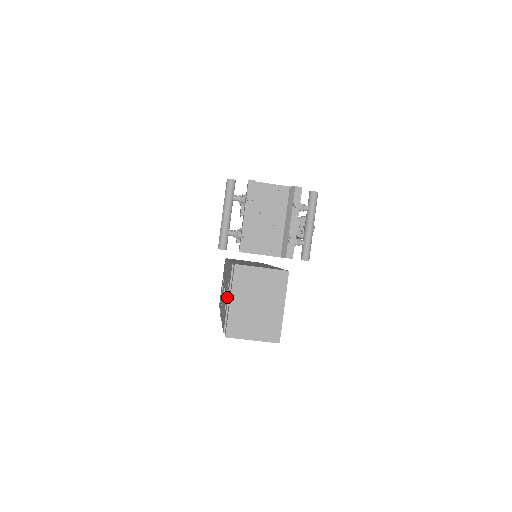
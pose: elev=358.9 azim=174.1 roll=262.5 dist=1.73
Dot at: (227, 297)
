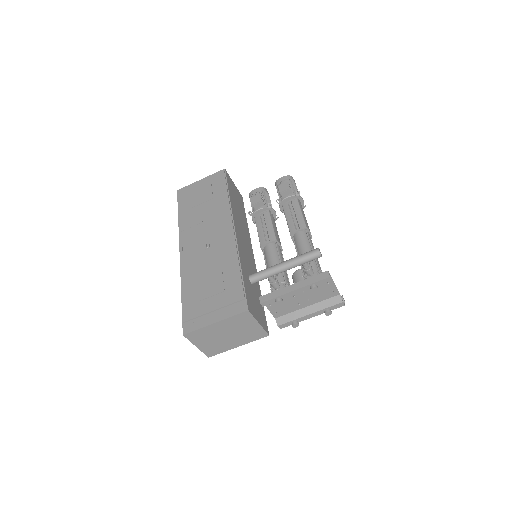
Dot at: (213, 302)
